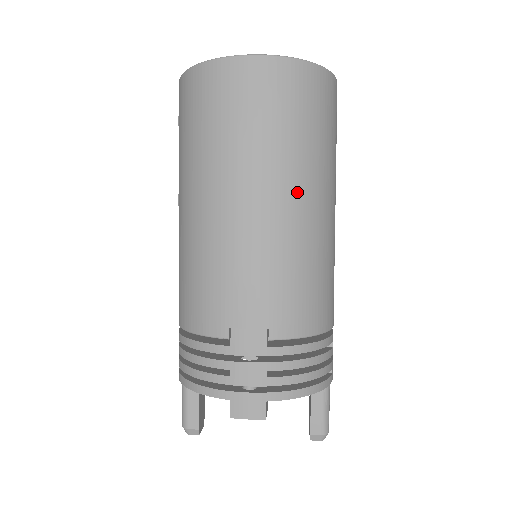
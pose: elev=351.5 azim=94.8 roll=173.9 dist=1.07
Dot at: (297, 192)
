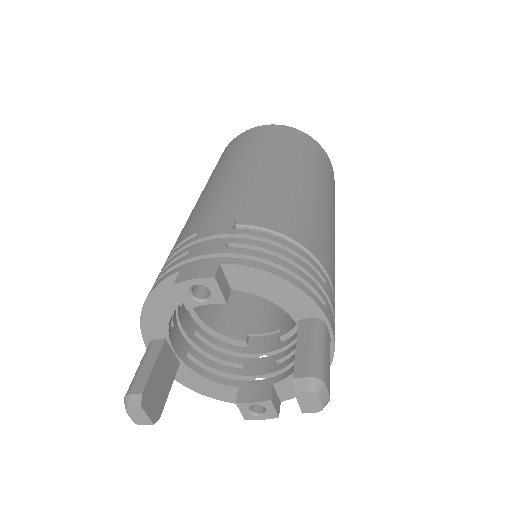
Dot at: (281, 164)
